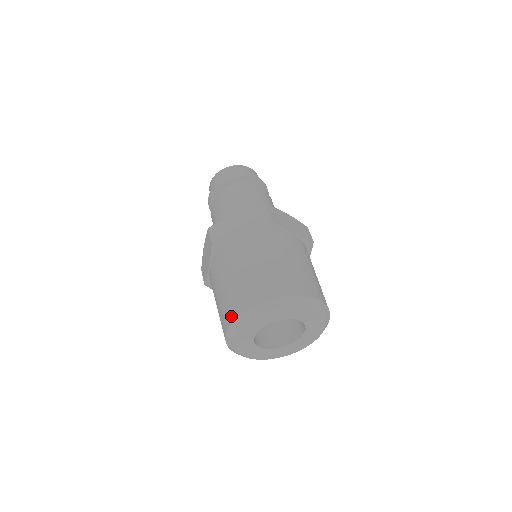
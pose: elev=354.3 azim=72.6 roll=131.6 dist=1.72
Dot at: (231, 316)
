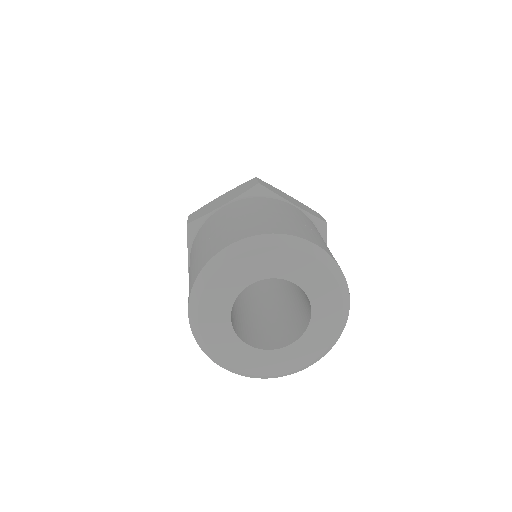
Dot at: (192, 281)
